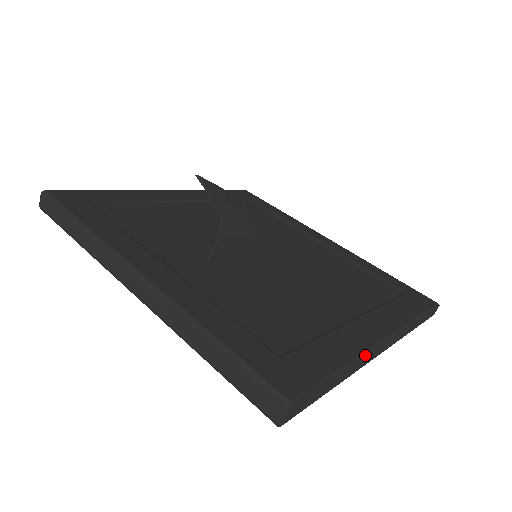
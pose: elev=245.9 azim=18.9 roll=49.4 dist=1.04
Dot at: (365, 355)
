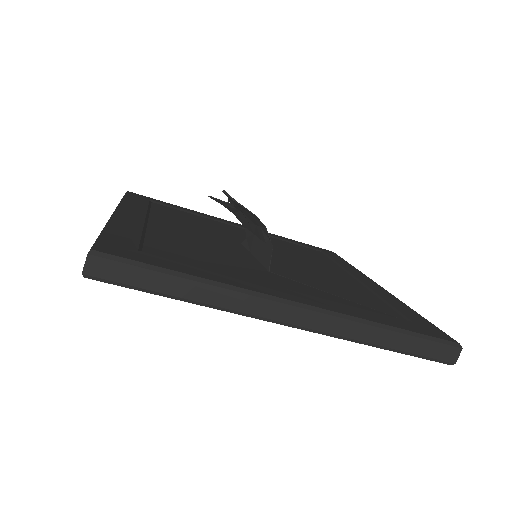
Dot at: occluded
